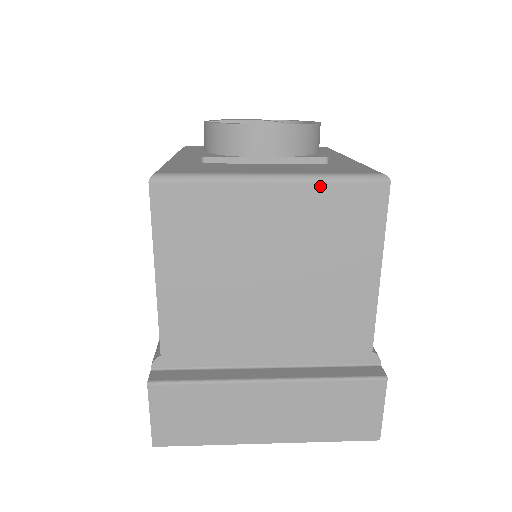
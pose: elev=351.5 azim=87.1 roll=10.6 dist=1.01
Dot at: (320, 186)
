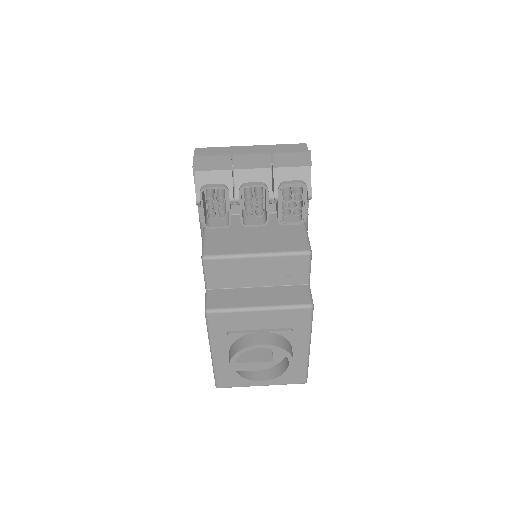
Dot at: occluded
